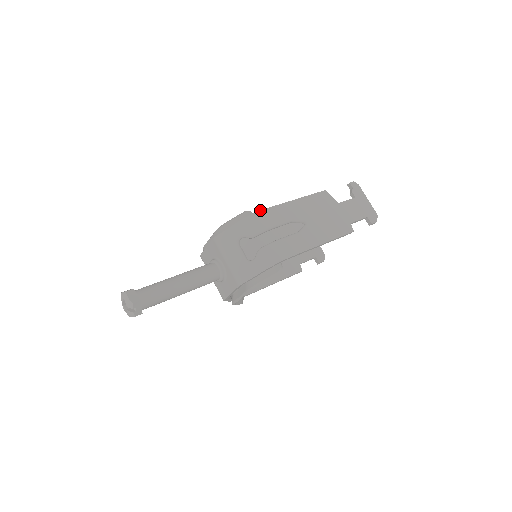
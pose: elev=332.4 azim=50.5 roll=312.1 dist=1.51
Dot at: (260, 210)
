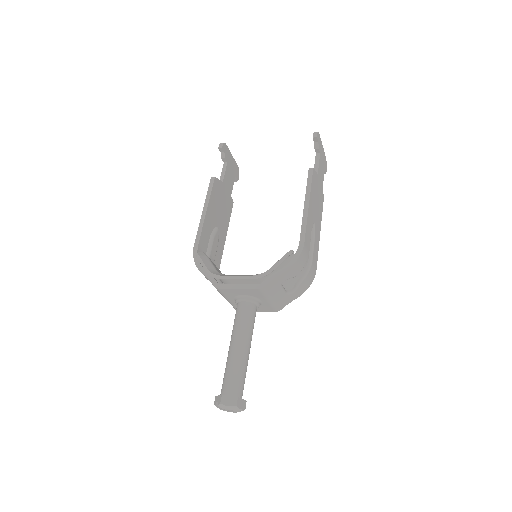
Dot at: (303, 248)
